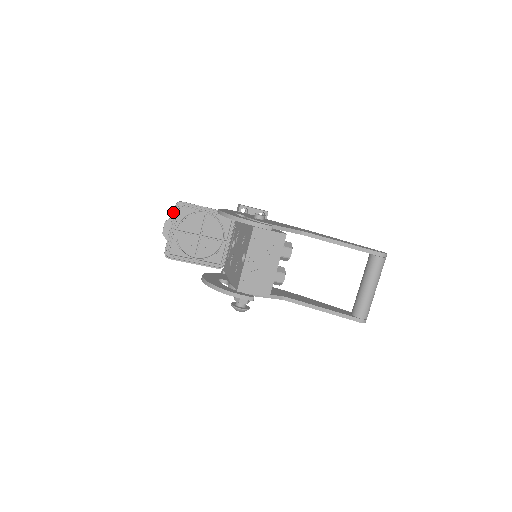
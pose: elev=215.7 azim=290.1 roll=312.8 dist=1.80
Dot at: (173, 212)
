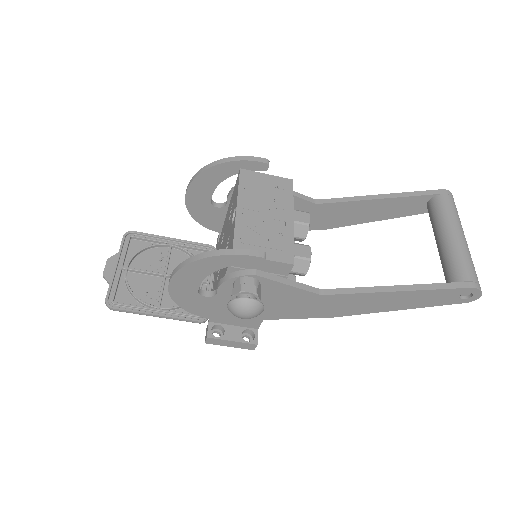
Dot at: (120, 245)
